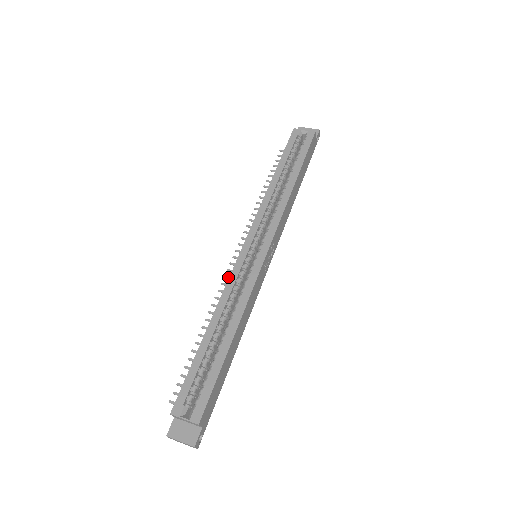
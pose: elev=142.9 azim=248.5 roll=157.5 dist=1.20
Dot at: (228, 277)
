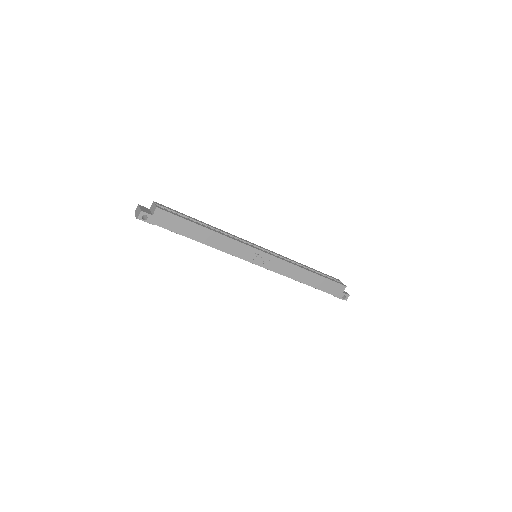
Dot at: occluded
